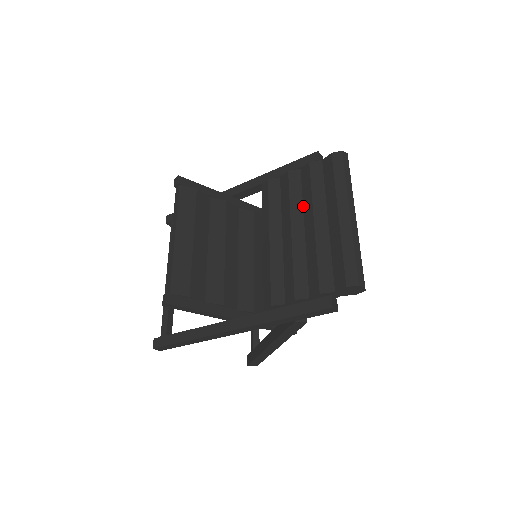
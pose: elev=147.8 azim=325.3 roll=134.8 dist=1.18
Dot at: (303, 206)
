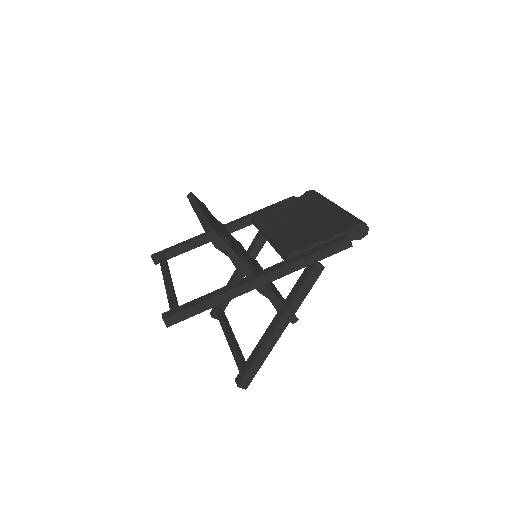
Dot at: (296, 213)
